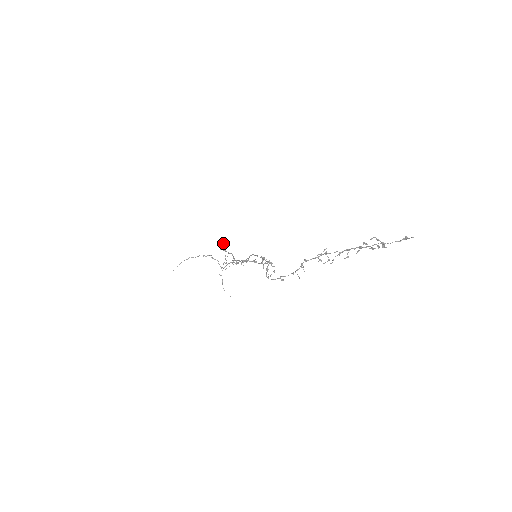
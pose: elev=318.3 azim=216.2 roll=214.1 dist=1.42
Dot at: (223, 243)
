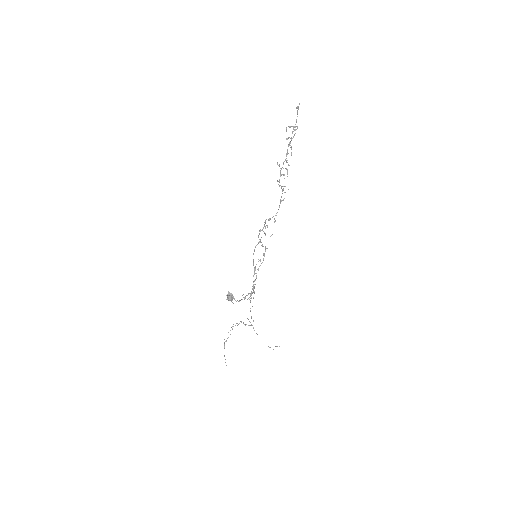
Dot at: (230, 295)
